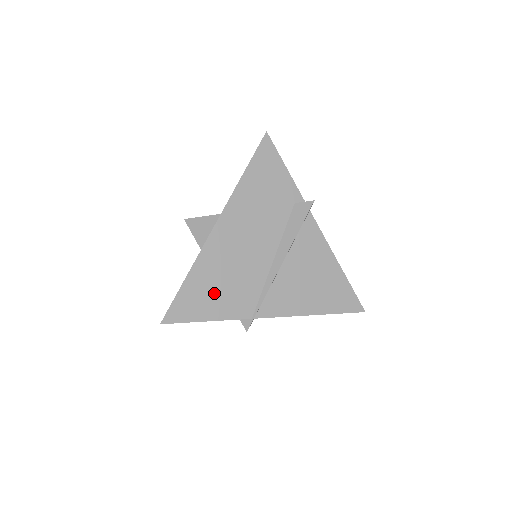
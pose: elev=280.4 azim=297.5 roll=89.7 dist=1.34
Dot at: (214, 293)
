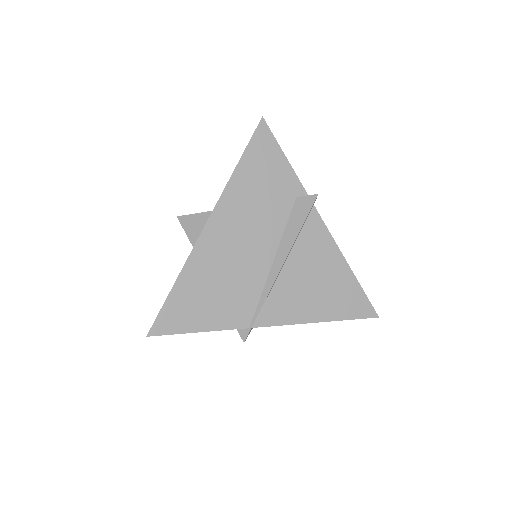
Dot at: (206, 301)
